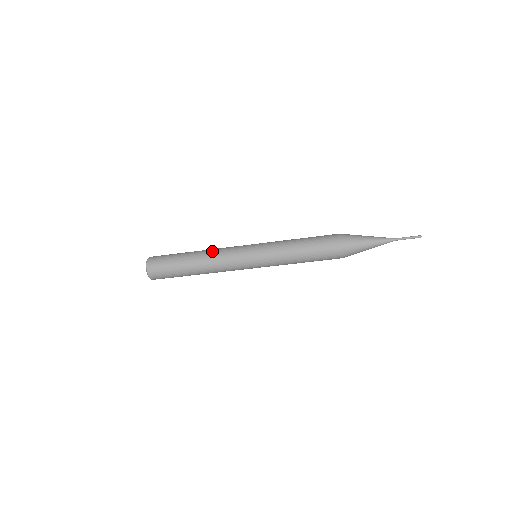
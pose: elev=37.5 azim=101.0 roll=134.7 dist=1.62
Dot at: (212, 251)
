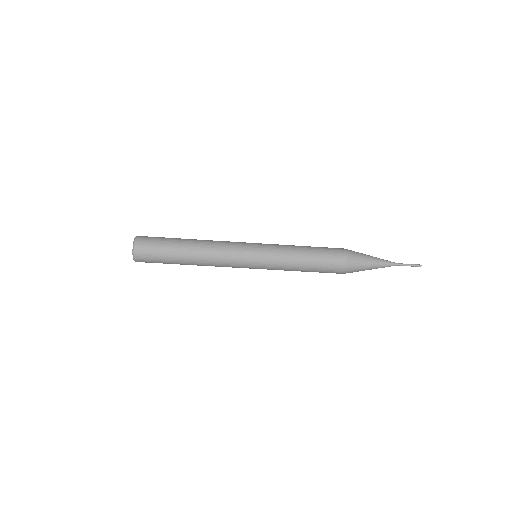
Dot at: (211, 246)
